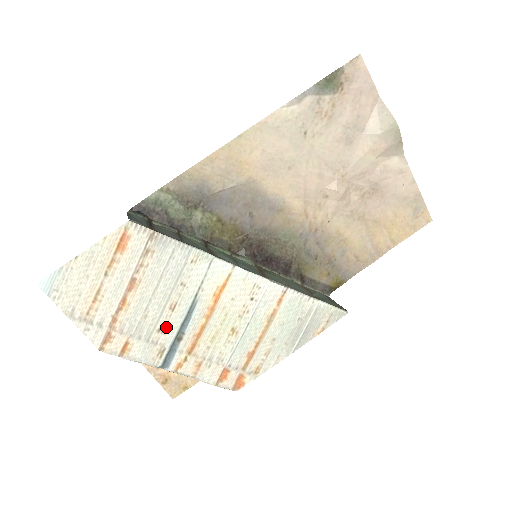
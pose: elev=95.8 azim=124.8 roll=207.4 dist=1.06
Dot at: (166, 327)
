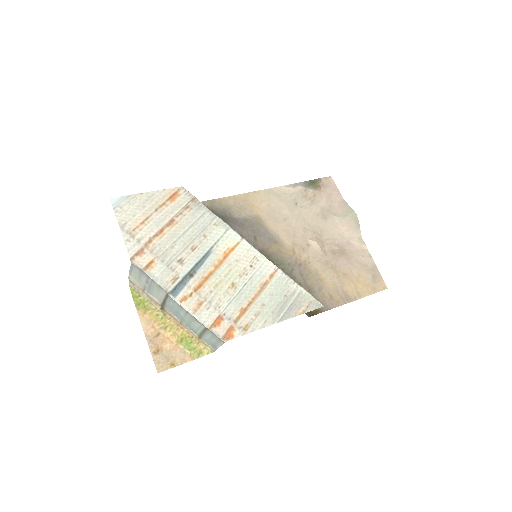
Dot at: (184, 261)
